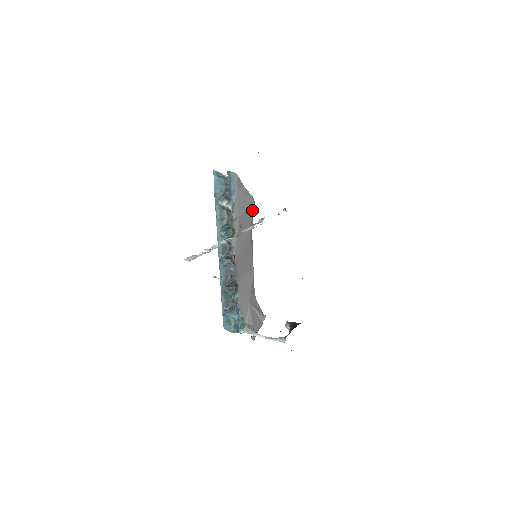
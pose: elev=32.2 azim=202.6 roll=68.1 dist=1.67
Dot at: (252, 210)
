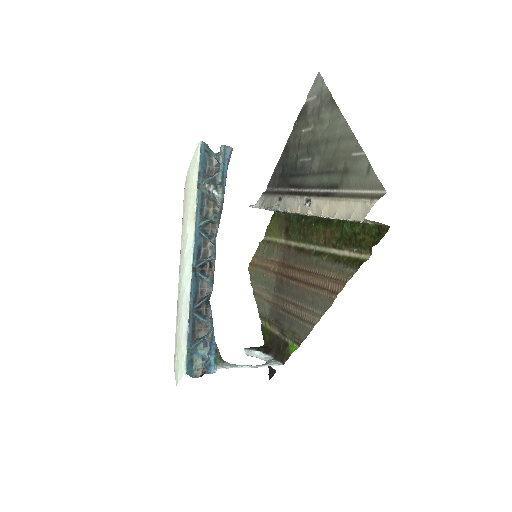
Dot at: occluded
